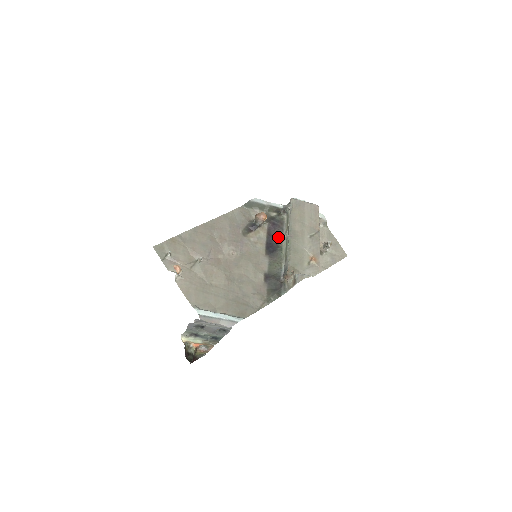
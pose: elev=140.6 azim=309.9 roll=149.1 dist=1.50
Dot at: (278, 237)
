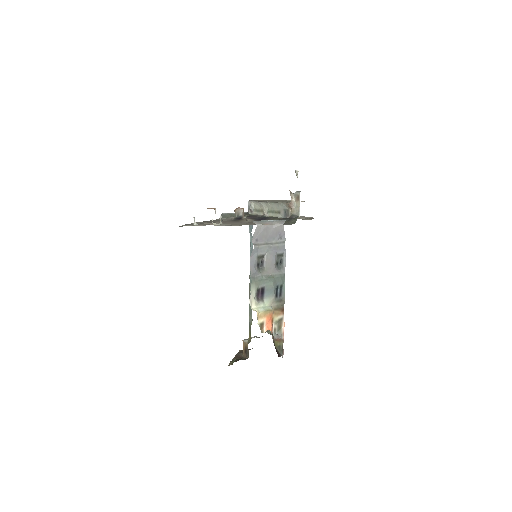
Dot at: (261, 216)
